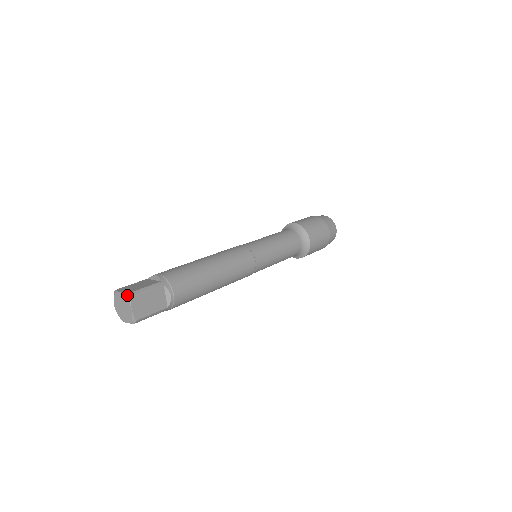
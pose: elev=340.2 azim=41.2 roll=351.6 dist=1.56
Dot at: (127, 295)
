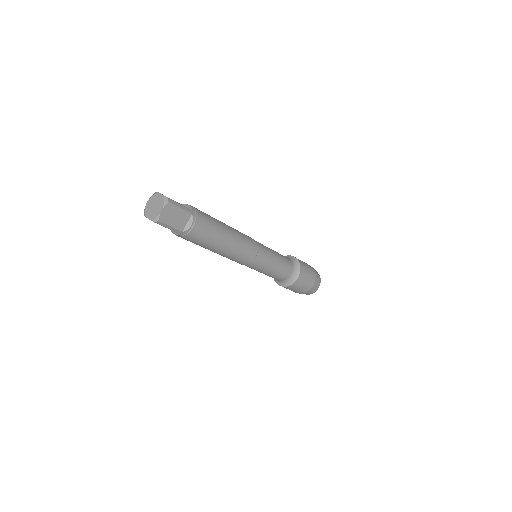
Dot at: (153, 194)
